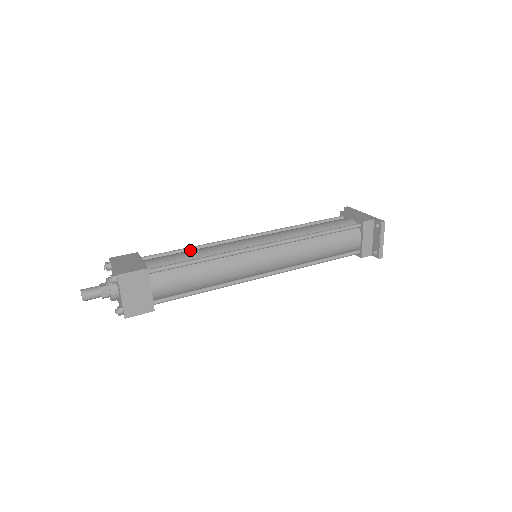
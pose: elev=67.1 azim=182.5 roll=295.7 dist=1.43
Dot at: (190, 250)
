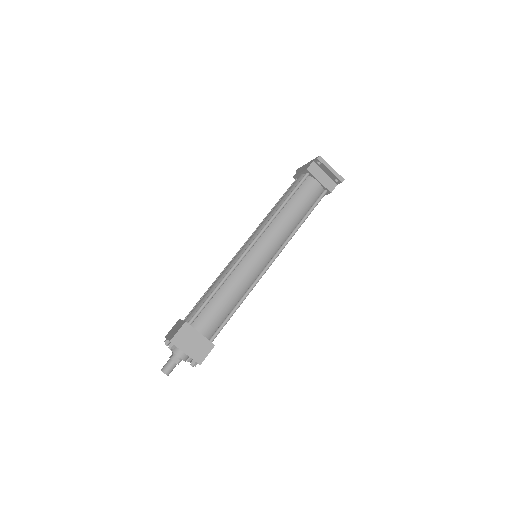
Dot at: occluded
